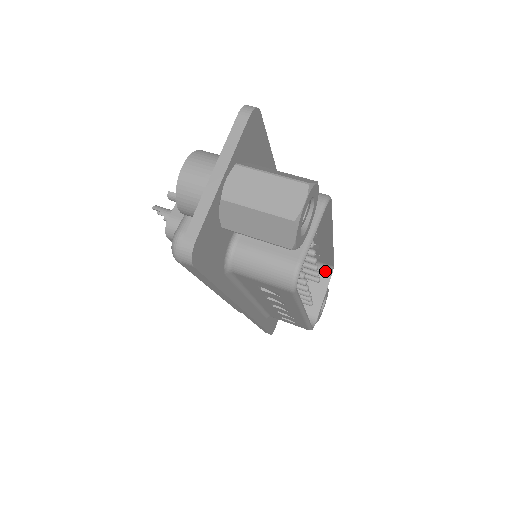
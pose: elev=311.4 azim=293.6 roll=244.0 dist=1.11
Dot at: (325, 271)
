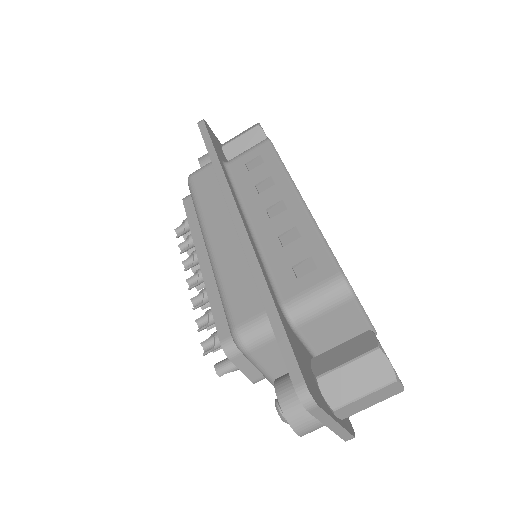
Dot at: occluded
